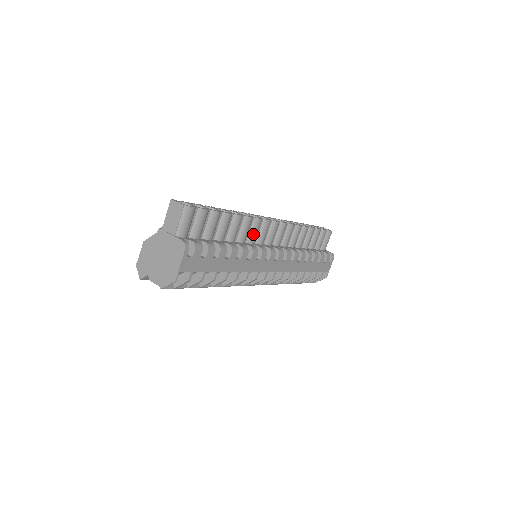
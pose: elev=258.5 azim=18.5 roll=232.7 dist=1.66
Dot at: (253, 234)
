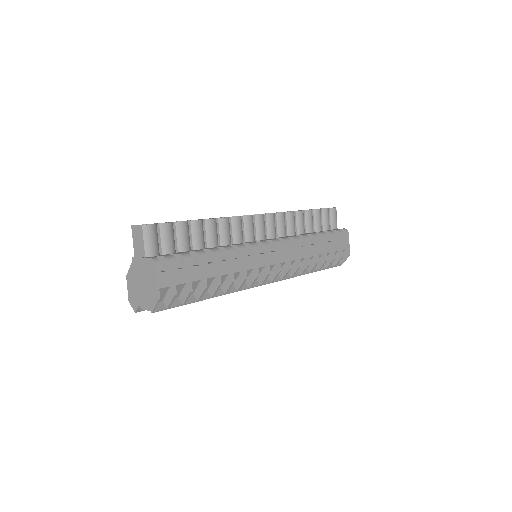
Dot at: (237, 233)
